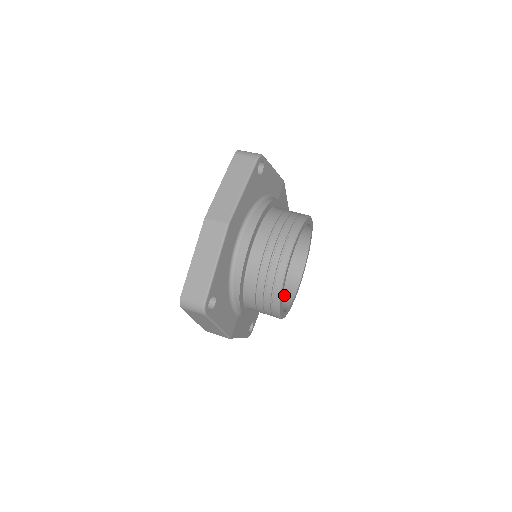
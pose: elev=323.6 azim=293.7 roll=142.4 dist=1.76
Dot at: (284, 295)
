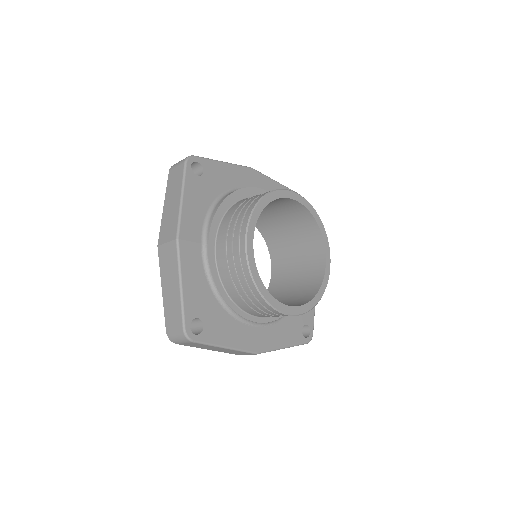
Dot at: occluded
